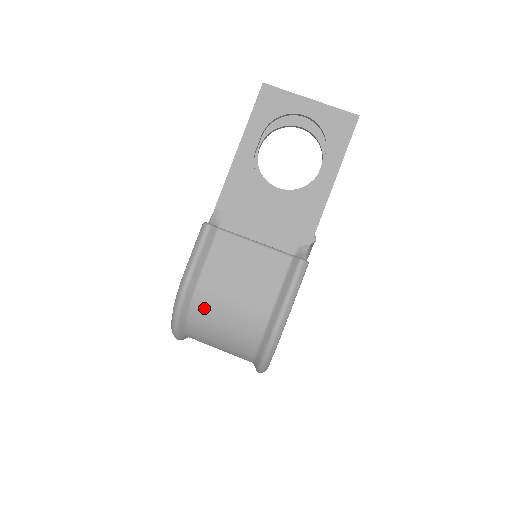
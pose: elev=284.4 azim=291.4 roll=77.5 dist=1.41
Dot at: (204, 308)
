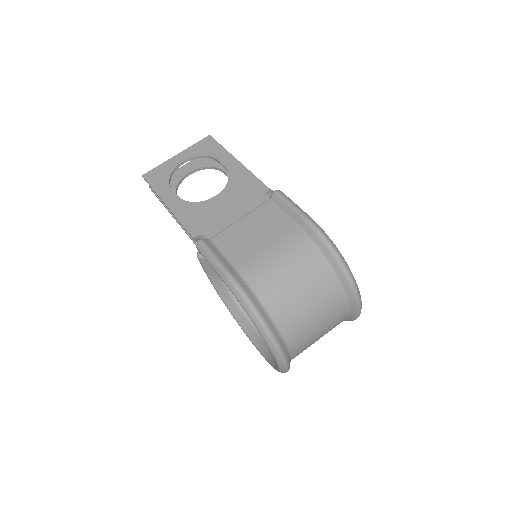
Dot at: (263, 283)
